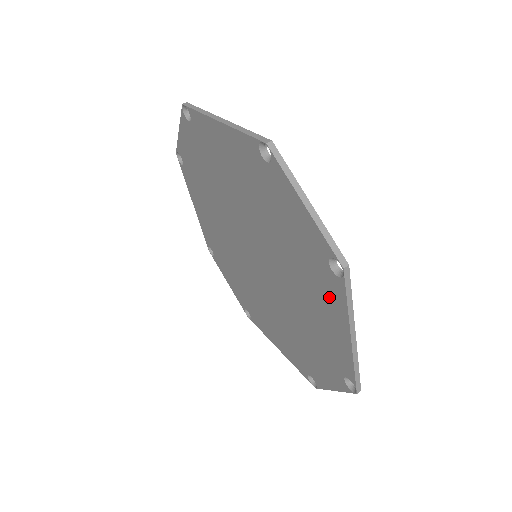
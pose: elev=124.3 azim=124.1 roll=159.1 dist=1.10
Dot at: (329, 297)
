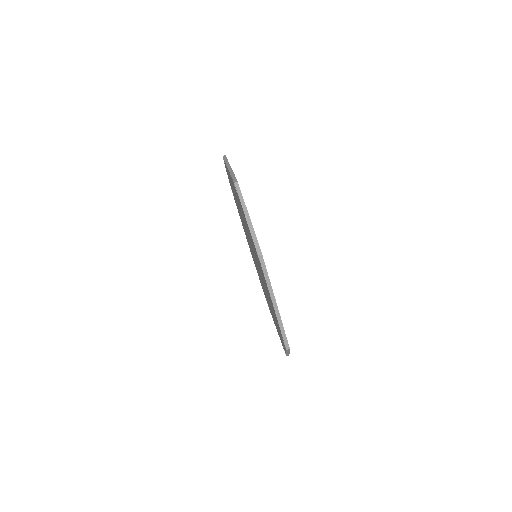
Dot at: (264, 278)
